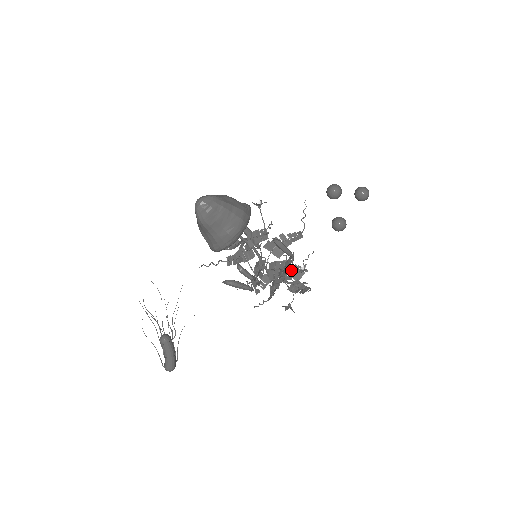
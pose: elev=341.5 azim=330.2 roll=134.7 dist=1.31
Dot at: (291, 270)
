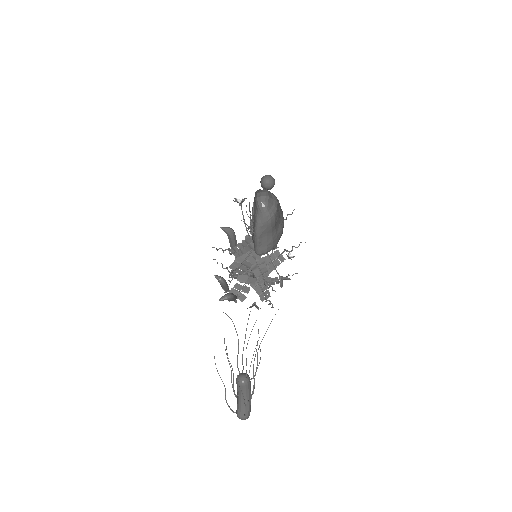
Dot at: occluded
